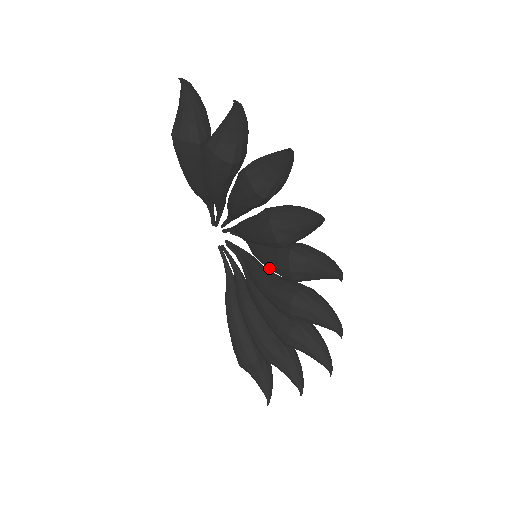
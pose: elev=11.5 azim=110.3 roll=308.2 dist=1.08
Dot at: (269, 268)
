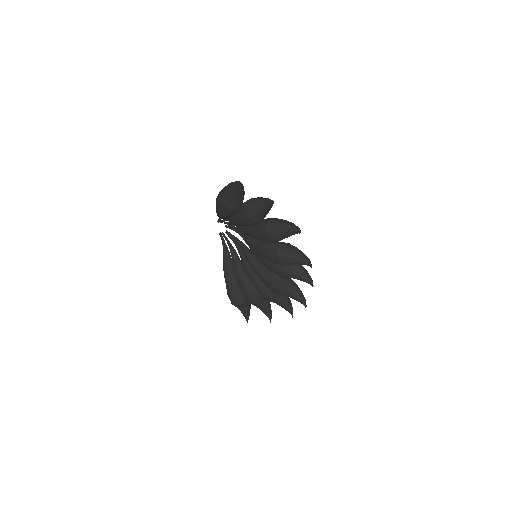
Dot at: occluded
